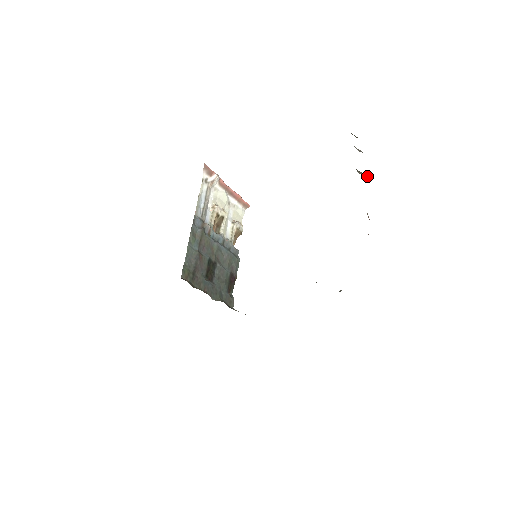
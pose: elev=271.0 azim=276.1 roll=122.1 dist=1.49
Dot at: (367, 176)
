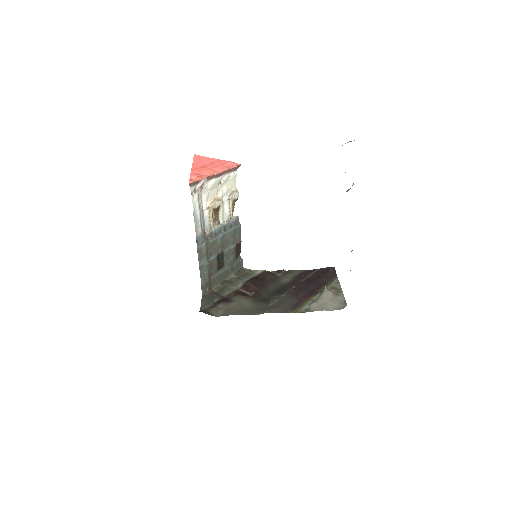
Dot at: occluded
